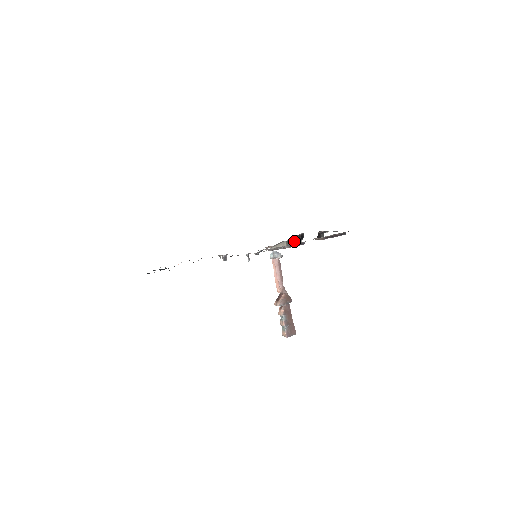
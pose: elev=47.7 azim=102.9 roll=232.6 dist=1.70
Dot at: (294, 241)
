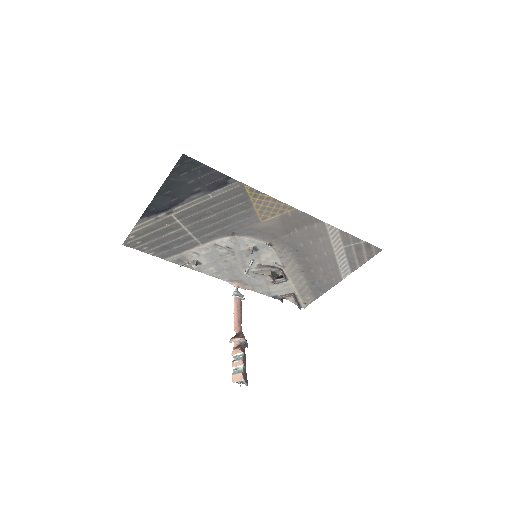
Dot at: (274, 277)
